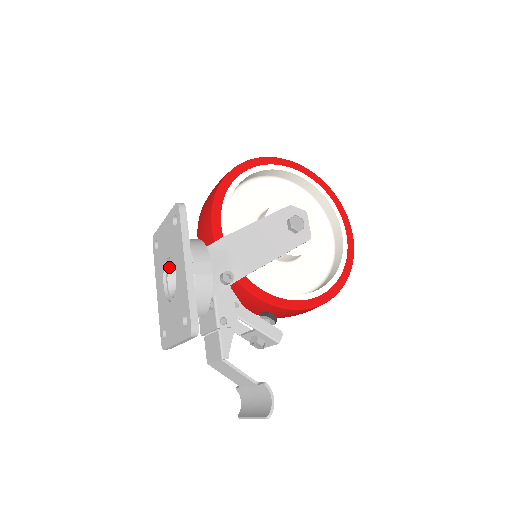
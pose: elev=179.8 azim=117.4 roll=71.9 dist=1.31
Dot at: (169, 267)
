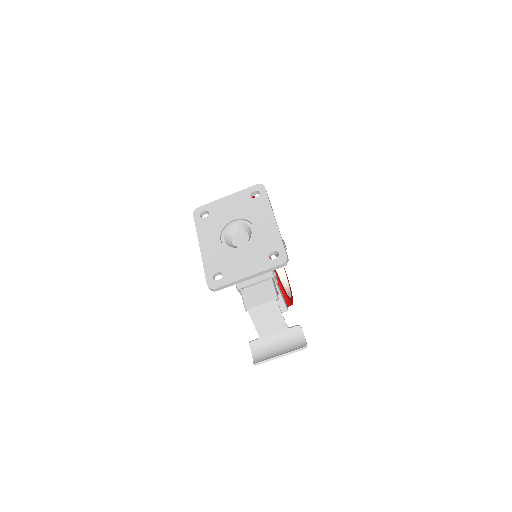
Dot at: (229, 228)
